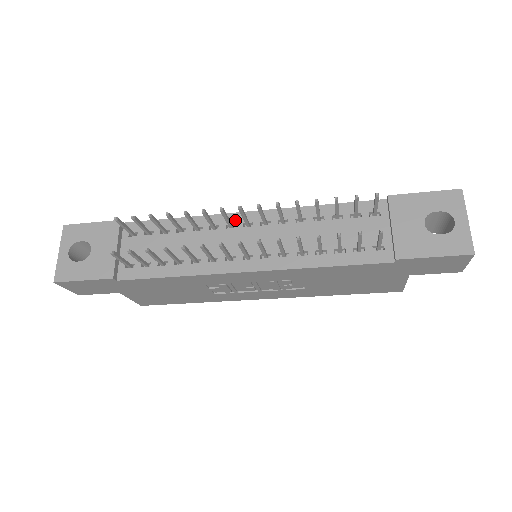
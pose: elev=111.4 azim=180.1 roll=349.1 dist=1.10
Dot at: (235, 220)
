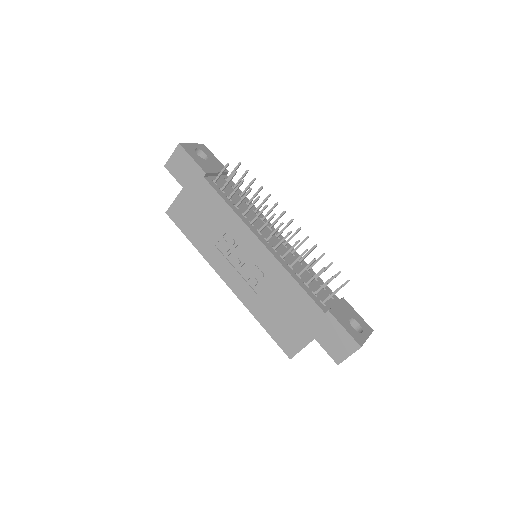
Dot at: (273, 229)
